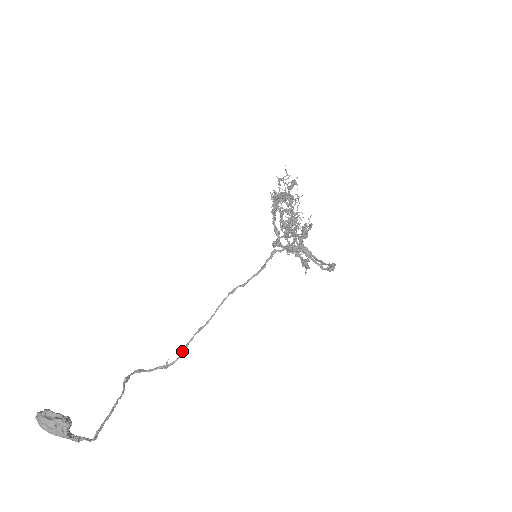
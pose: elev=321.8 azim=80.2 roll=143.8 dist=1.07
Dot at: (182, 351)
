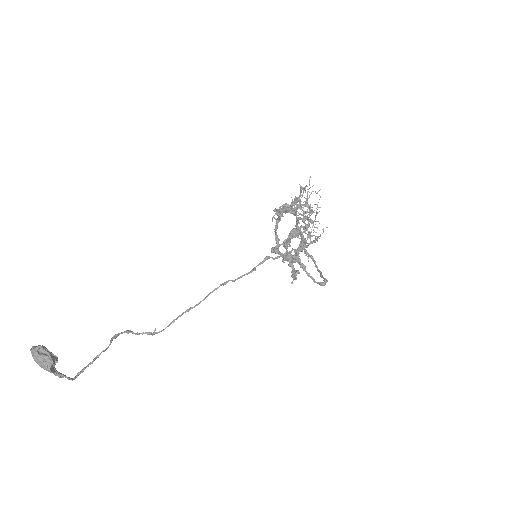
Dot at: (169, 324)
